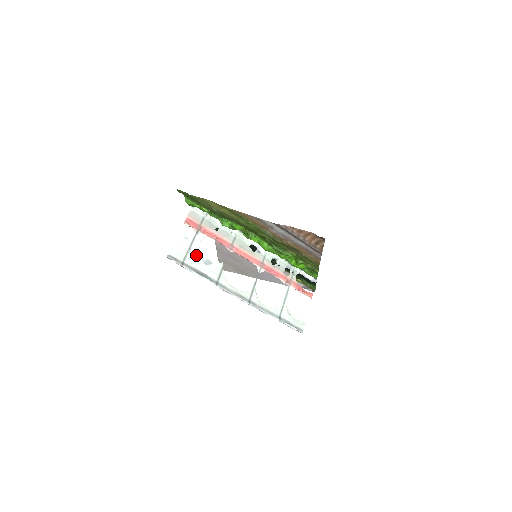
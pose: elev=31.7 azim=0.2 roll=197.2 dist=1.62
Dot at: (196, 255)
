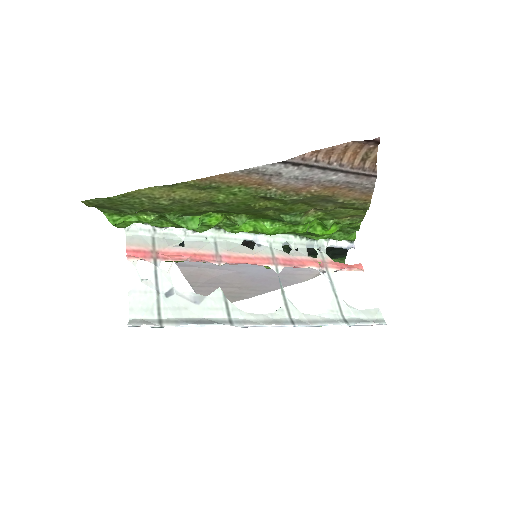
Dot at: (174, 297)
